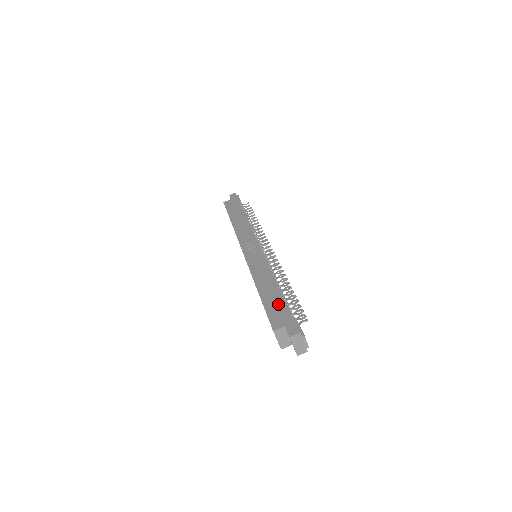
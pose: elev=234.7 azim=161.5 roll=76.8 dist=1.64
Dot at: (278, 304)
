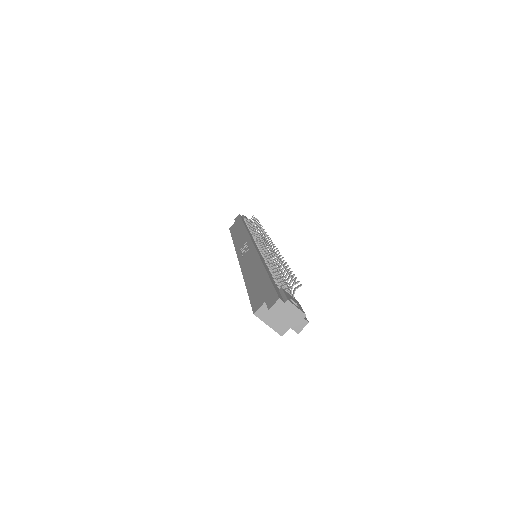
Dot at: (261, 283)
